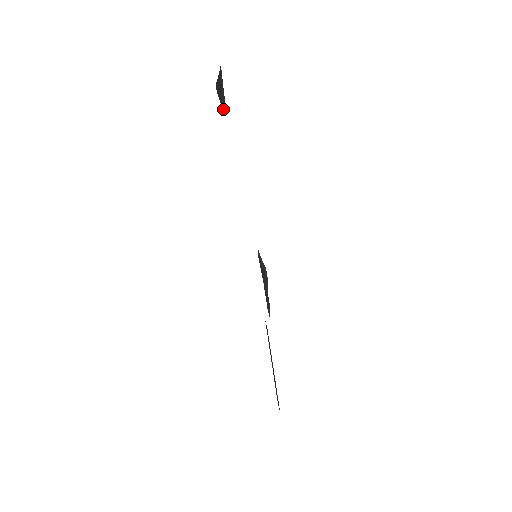
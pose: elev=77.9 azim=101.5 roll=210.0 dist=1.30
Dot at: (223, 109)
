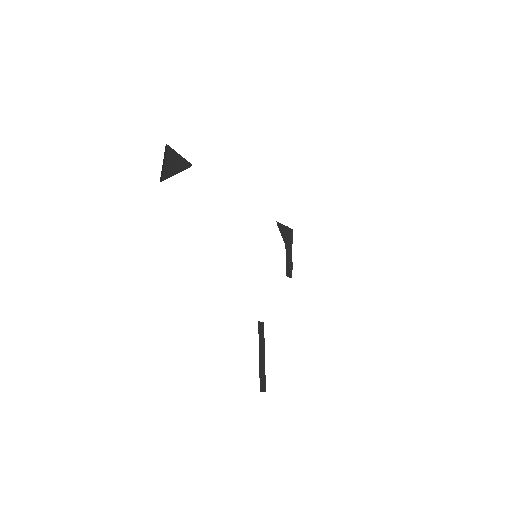
Dot at: (186, 166)
